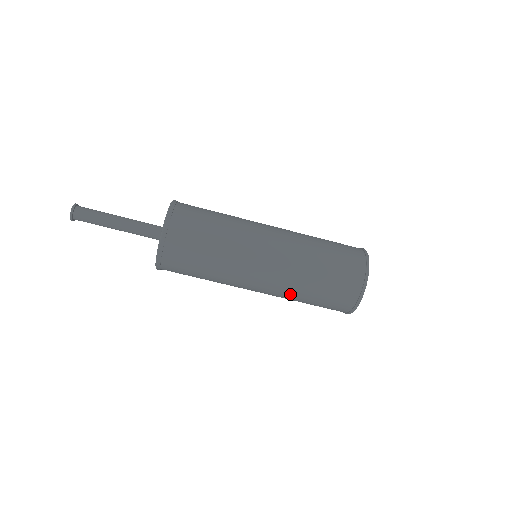
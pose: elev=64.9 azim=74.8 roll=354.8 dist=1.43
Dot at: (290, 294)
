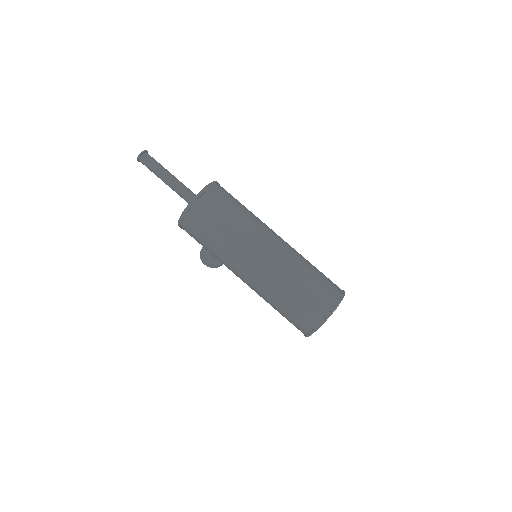
Dot at: (283, 277)
